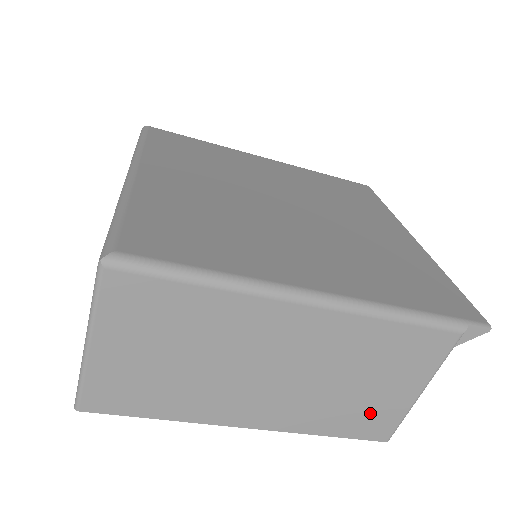
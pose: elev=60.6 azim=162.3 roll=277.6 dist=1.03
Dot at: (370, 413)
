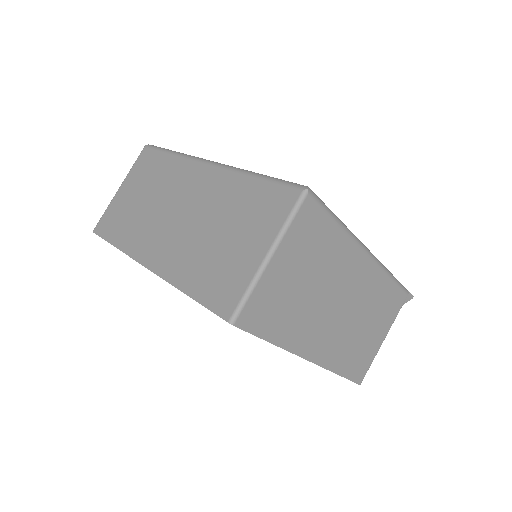
Dot at: (362, 355)
